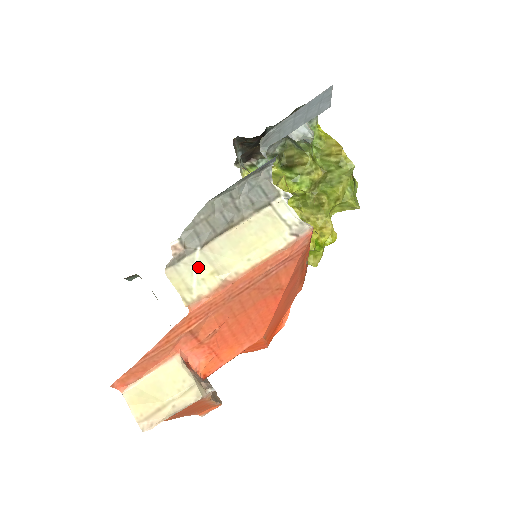
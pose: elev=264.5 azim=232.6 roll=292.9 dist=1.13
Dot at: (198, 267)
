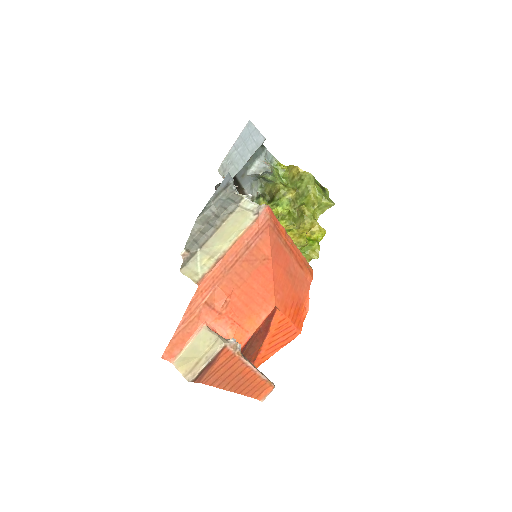
Dot at: (200, 259)
